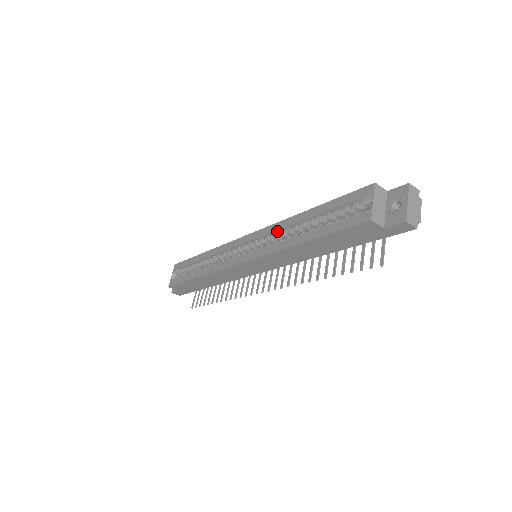
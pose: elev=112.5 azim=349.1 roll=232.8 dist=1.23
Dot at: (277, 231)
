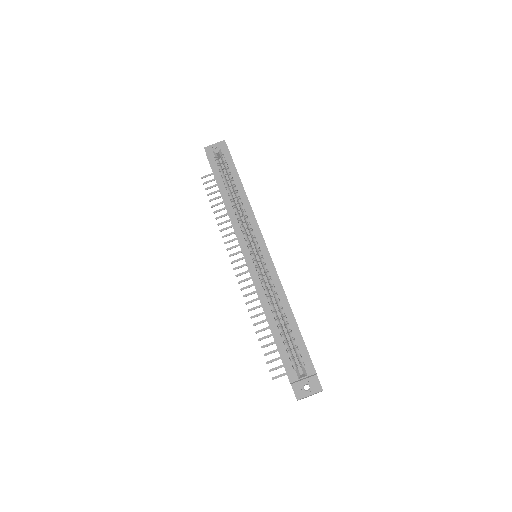
Dot at: (274, 286)
